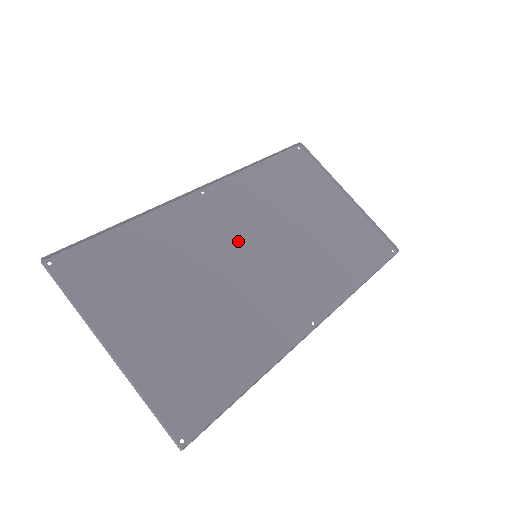
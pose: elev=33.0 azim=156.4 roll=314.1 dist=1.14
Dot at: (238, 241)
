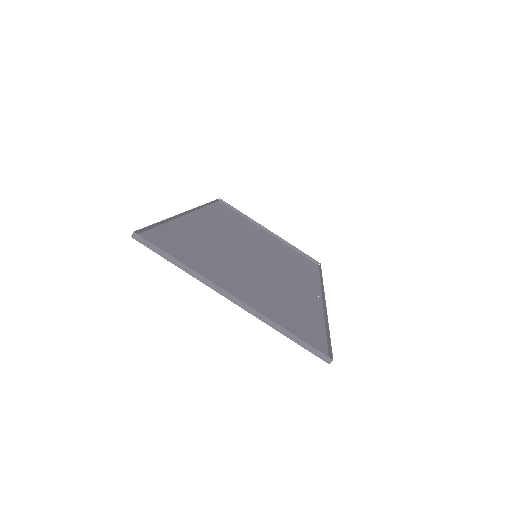
Dot at: (239, 246)
